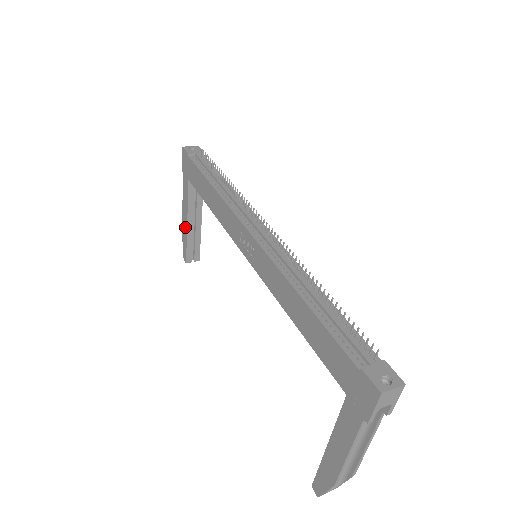
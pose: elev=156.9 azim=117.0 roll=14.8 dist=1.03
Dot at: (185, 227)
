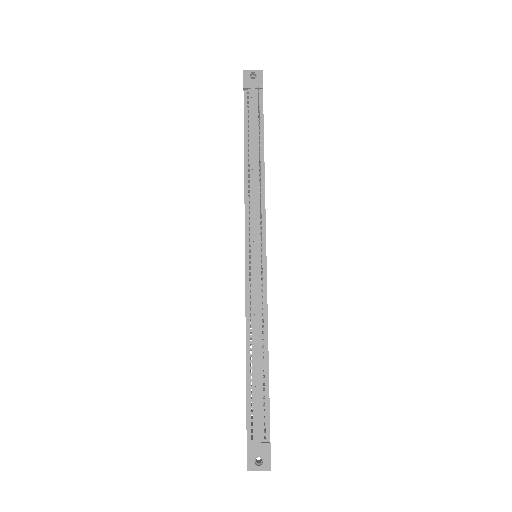
Dot at: occluded
